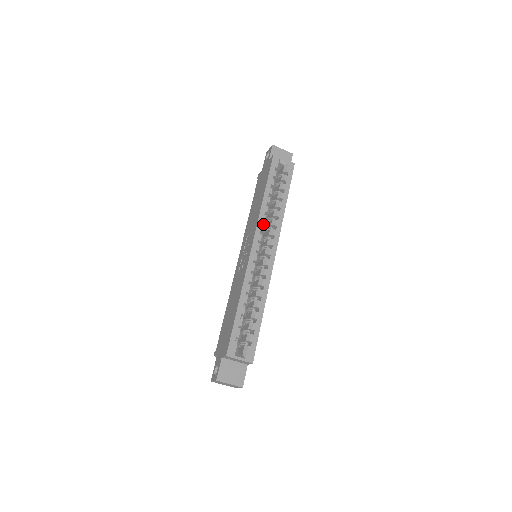
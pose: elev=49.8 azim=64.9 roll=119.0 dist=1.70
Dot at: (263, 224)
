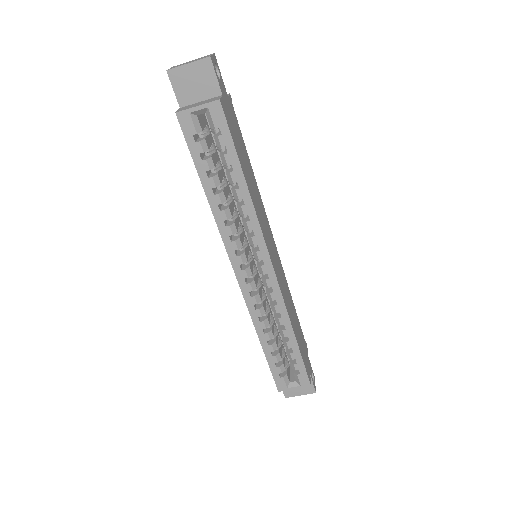
Dot at: (234, 232)
